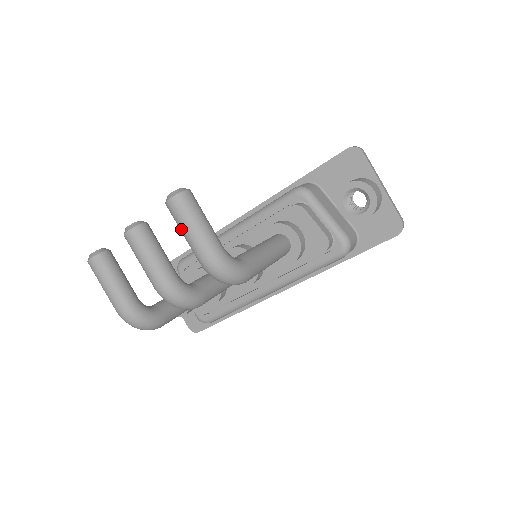
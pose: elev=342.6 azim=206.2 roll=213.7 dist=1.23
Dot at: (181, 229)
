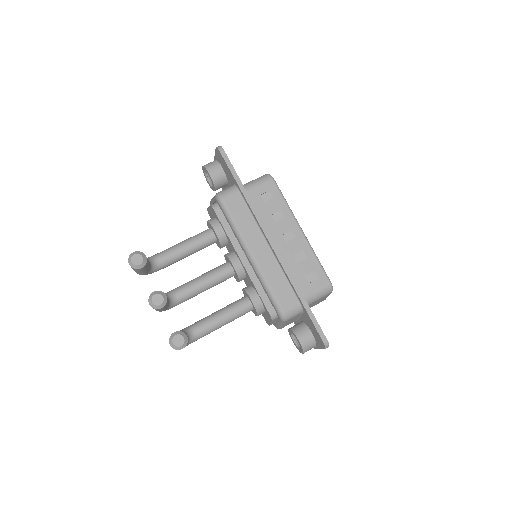
Dot at: occluded
